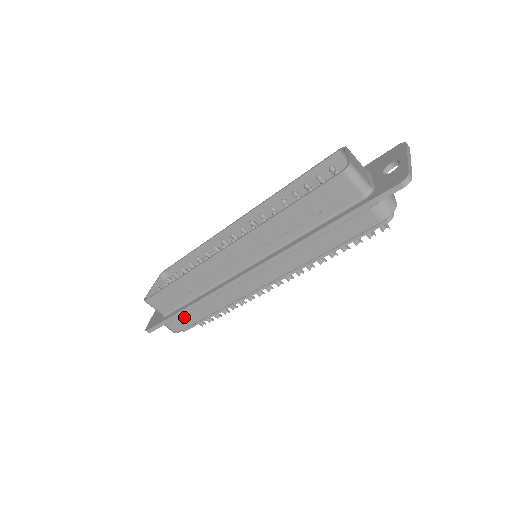
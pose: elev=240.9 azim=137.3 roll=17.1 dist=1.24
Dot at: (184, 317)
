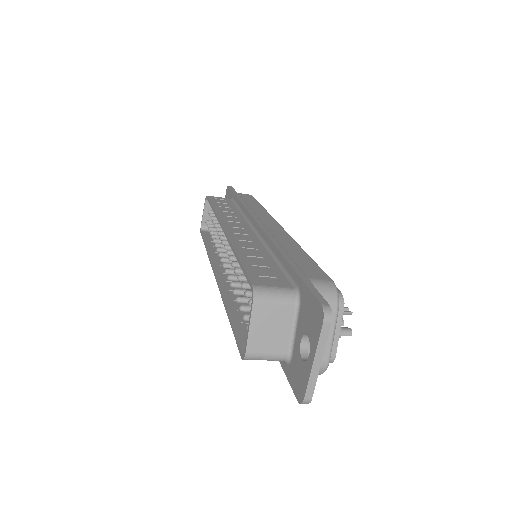
Dot at: occluded
